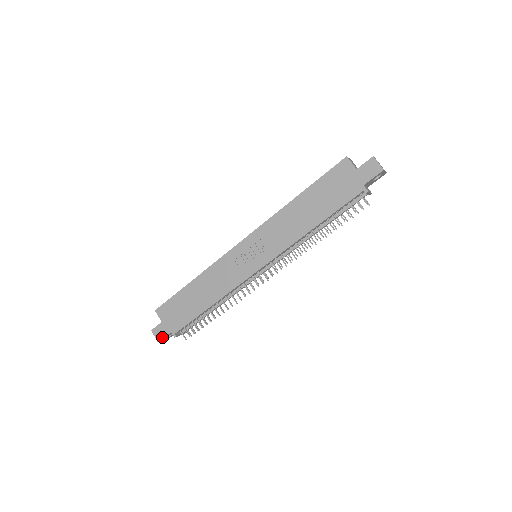
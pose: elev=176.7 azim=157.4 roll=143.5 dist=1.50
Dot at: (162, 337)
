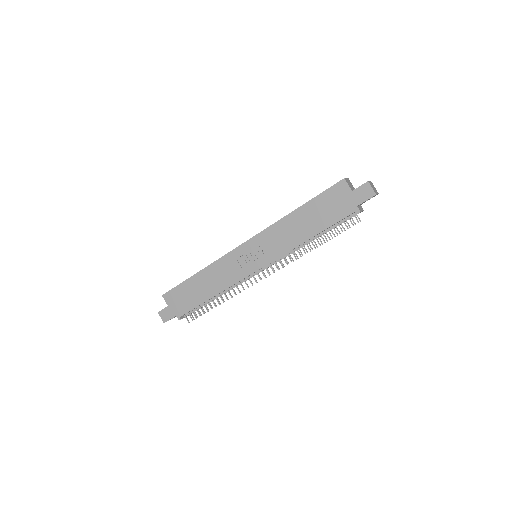
Dot at: (168, 319)
